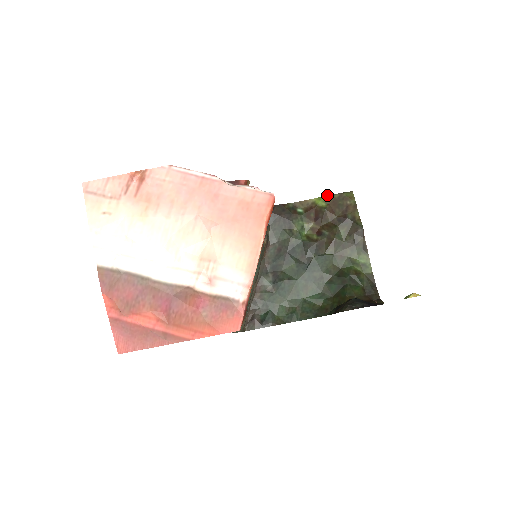
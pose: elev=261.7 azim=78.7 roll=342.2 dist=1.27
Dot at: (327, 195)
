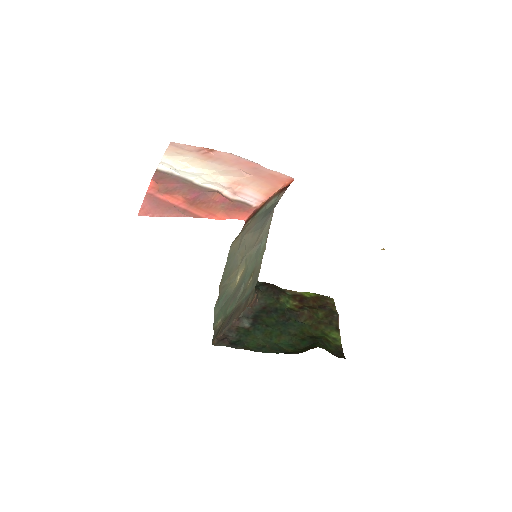
Dot at: (313, 293)
